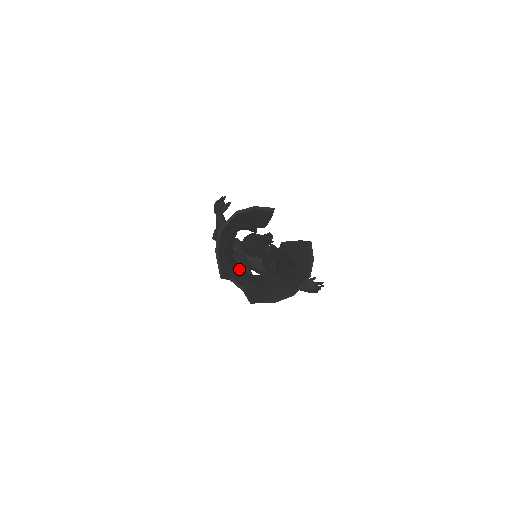
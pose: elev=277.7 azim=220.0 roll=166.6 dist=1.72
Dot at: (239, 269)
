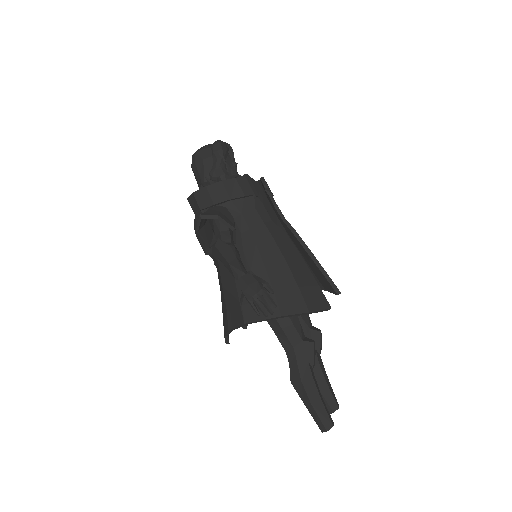
Dot at: occluded
